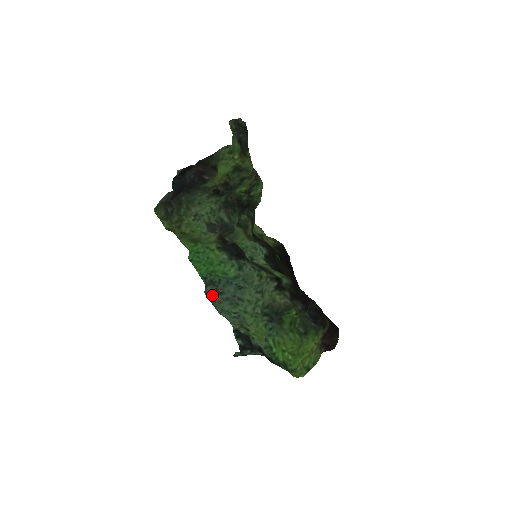
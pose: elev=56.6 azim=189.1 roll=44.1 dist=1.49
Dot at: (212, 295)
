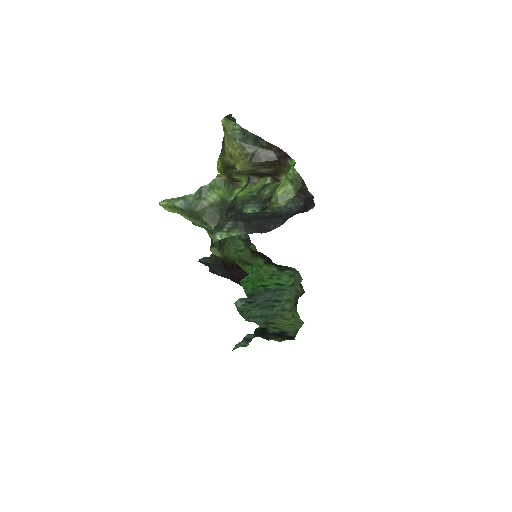
Dot at: (241, 307)
